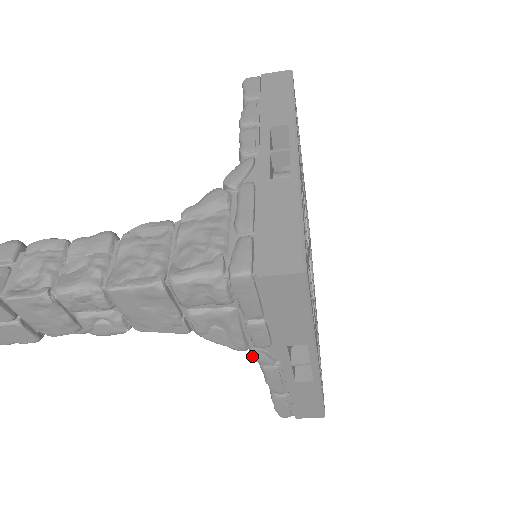
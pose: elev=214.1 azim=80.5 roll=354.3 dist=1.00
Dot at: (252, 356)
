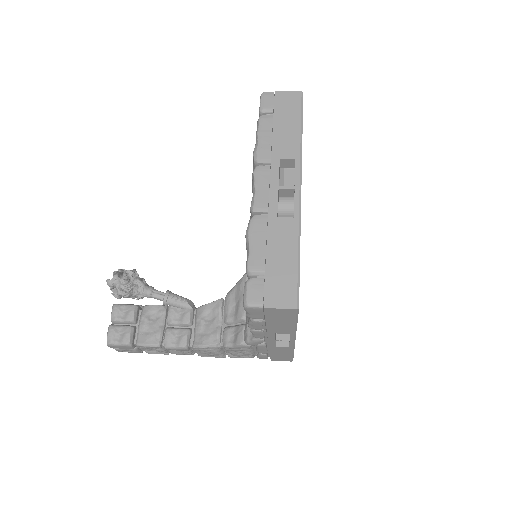
Dot at: occluded
